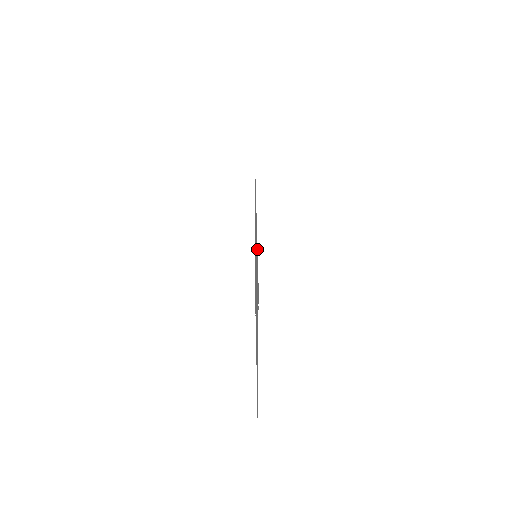
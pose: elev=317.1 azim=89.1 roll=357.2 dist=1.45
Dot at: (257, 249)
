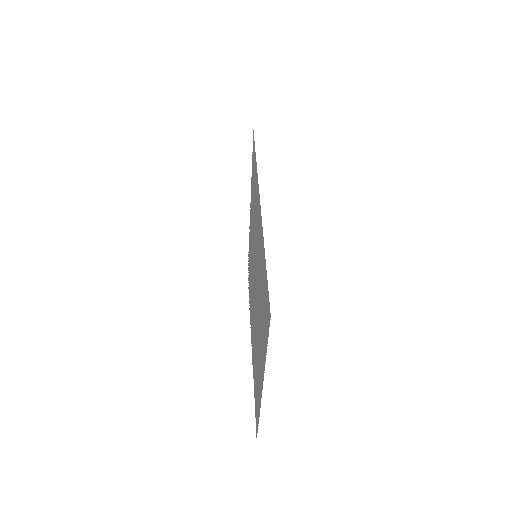
Dot at: occluded
